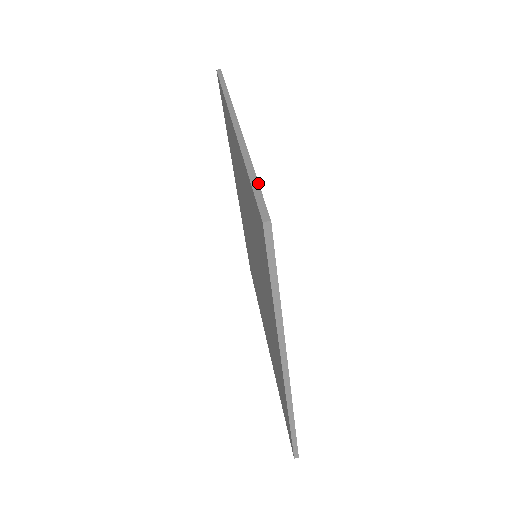
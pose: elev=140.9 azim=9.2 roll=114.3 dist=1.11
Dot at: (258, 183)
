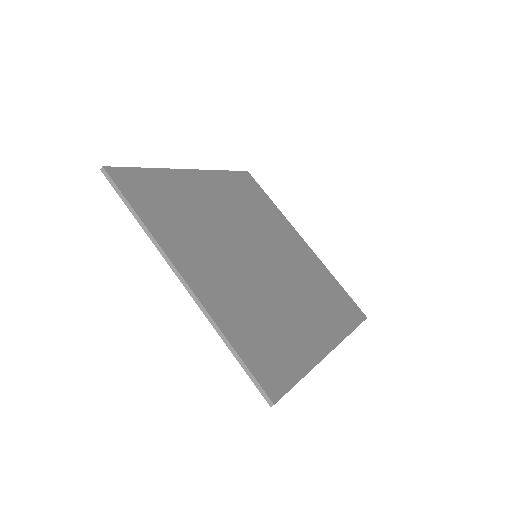
Dot at: (133, 167)
